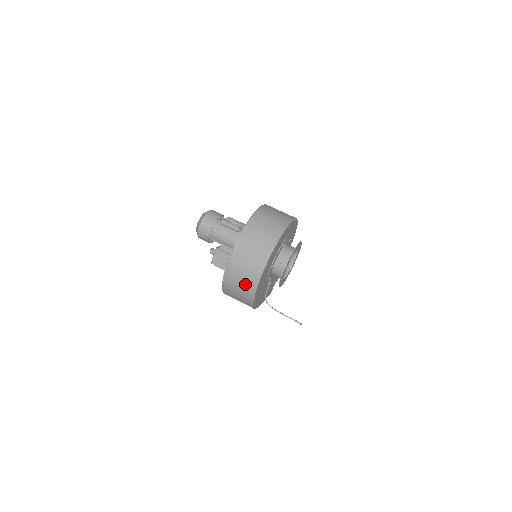
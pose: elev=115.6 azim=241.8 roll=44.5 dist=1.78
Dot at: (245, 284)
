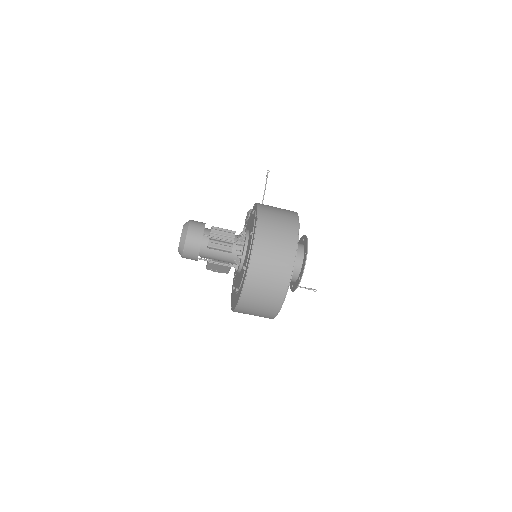
Dot at: occluded
